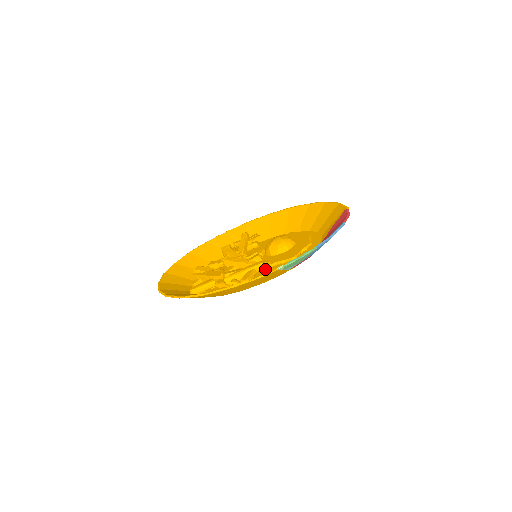
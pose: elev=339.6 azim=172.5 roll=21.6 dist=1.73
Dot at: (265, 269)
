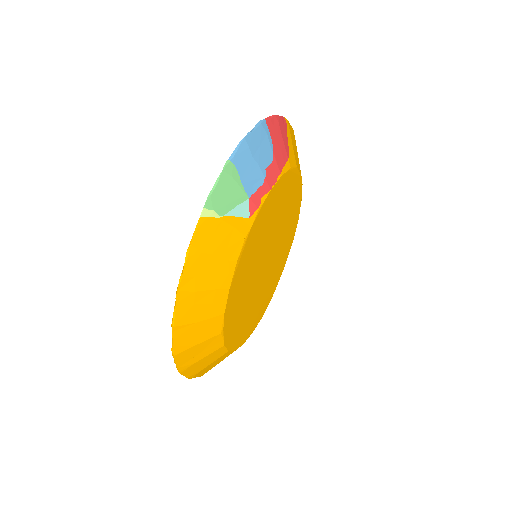
Dot at: occluded
